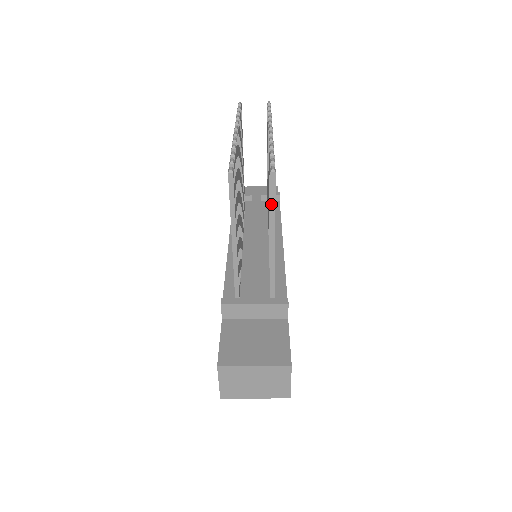
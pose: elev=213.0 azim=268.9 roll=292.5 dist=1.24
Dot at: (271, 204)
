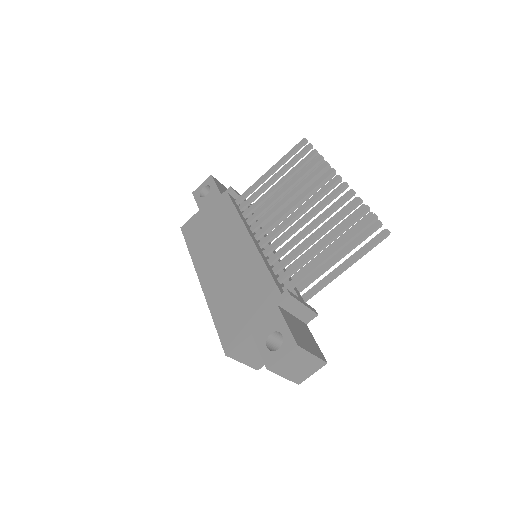
Dot at: (369, 249)
